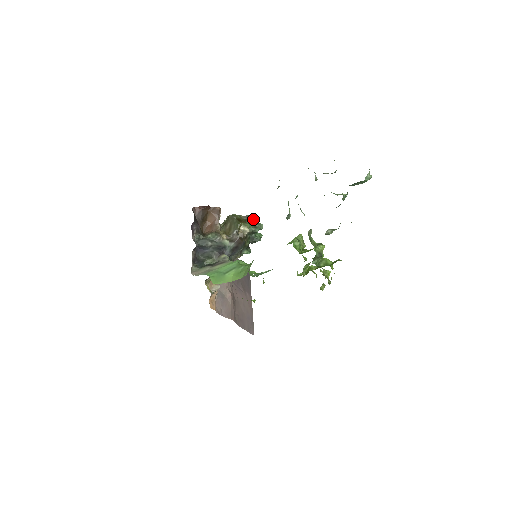
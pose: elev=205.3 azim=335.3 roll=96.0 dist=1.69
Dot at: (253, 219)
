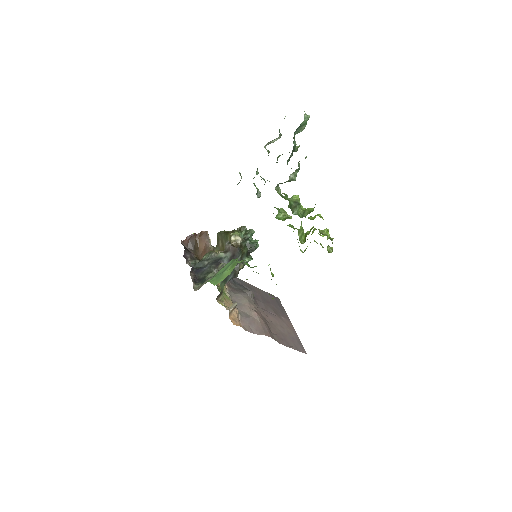
Dot at: (243, 230)
